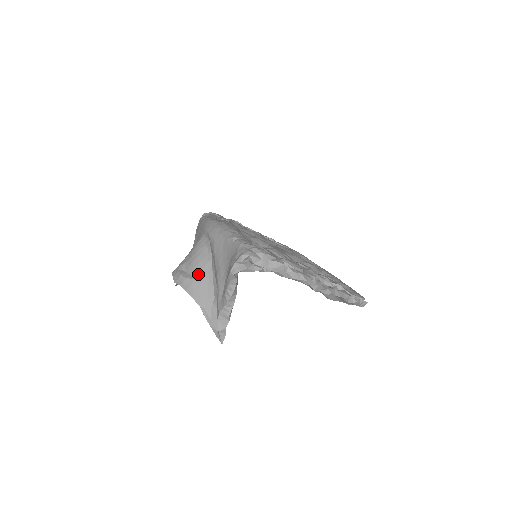
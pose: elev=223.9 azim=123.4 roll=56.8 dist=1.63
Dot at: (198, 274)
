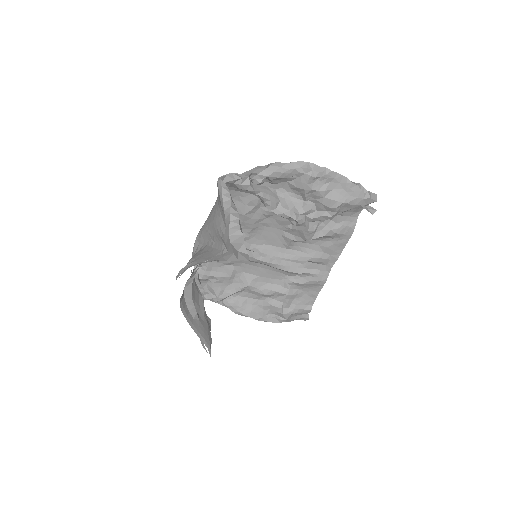
Dot at: (197, 256)
